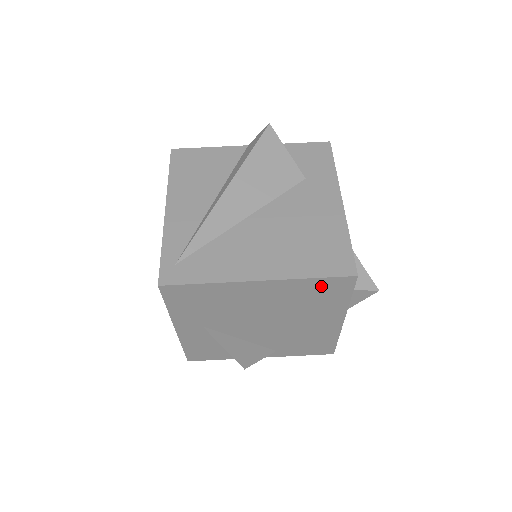
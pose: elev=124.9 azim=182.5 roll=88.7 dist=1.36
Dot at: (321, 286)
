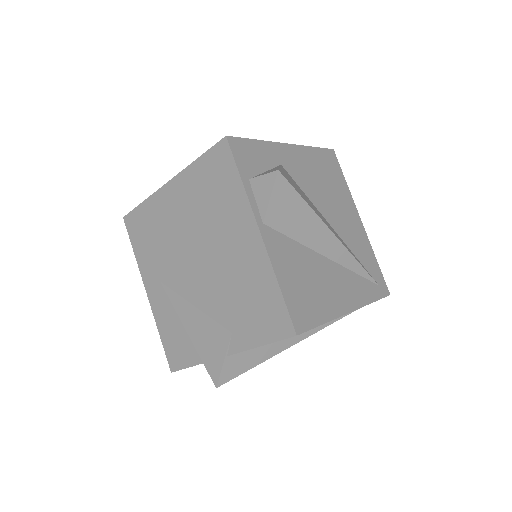
Dot at: (209, 169)
